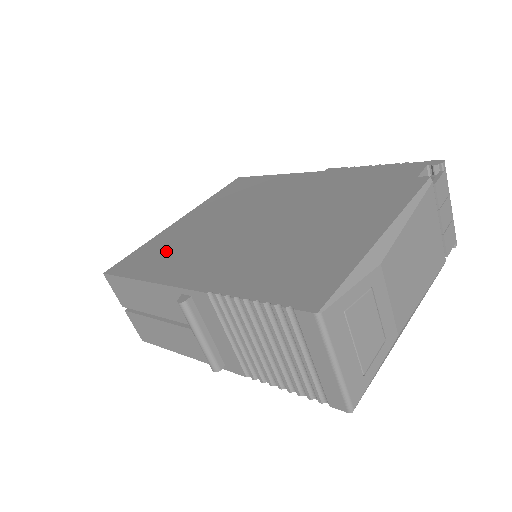
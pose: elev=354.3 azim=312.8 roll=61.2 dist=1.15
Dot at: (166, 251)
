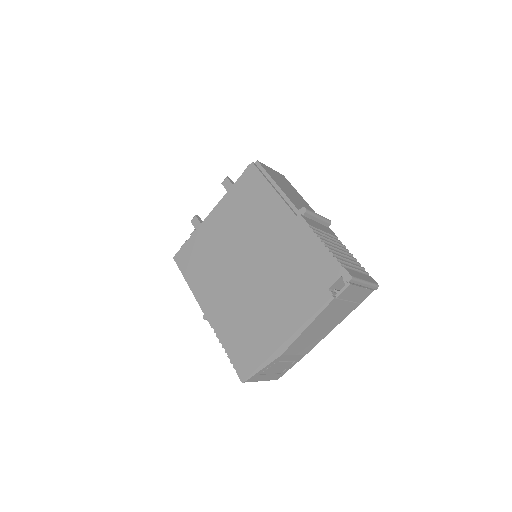
Dot at: (200, 259)
